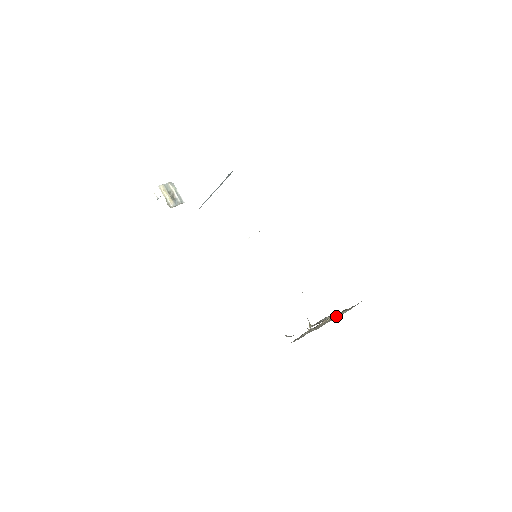
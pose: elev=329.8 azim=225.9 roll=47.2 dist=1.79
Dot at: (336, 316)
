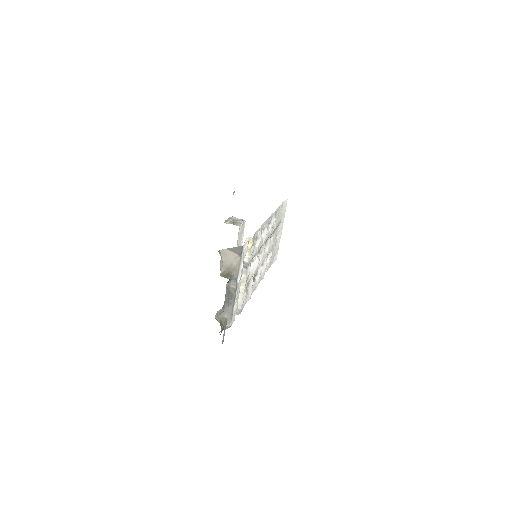
Dot at: occluded
